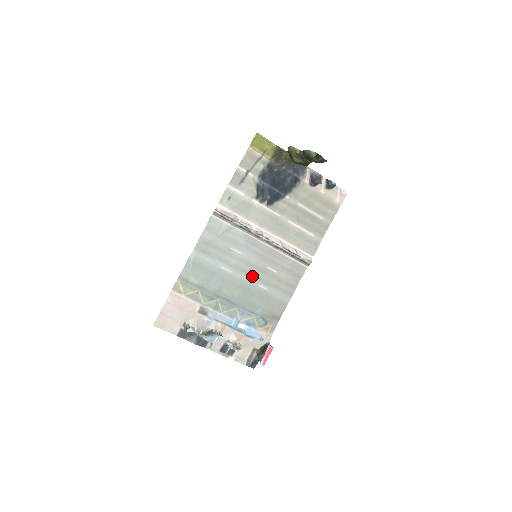
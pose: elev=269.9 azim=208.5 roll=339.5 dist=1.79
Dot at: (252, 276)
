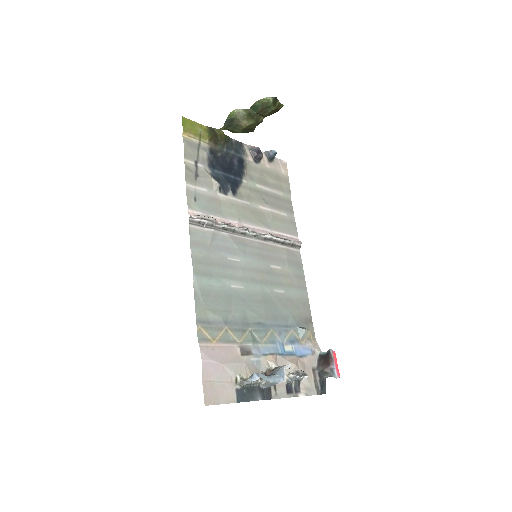
Dot at: (263, 283)
